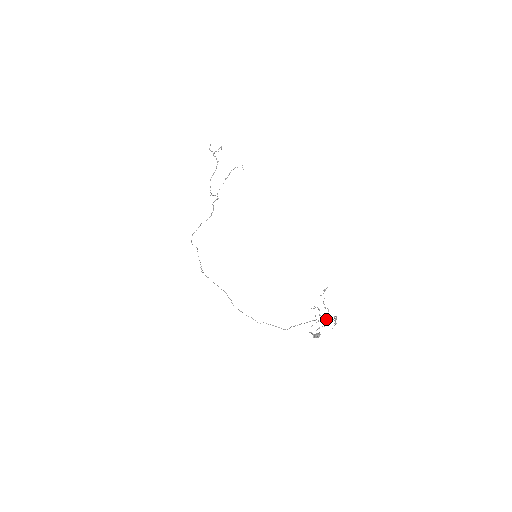
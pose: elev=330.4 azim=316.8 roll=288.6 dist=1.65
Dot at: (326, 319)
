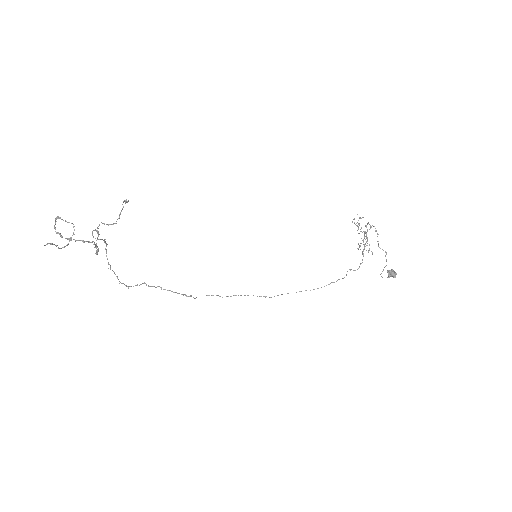
Dot at: (364, 234)
